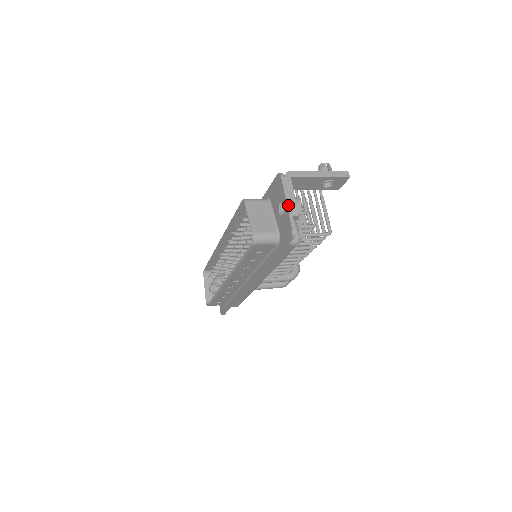
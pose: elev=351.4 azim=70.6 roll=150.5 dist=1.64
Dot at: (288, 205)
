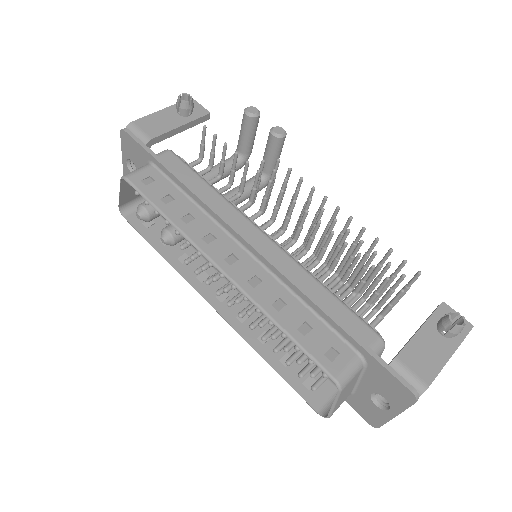
Dot at: occluded
